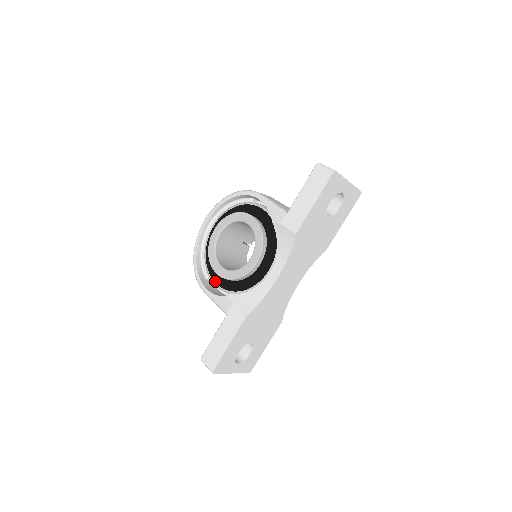
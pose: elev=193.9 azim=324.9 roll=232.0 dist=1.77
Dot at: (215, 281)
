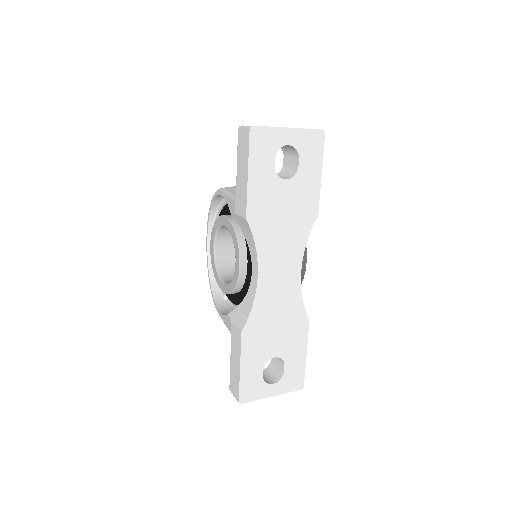
Dot at: (229, 299)
